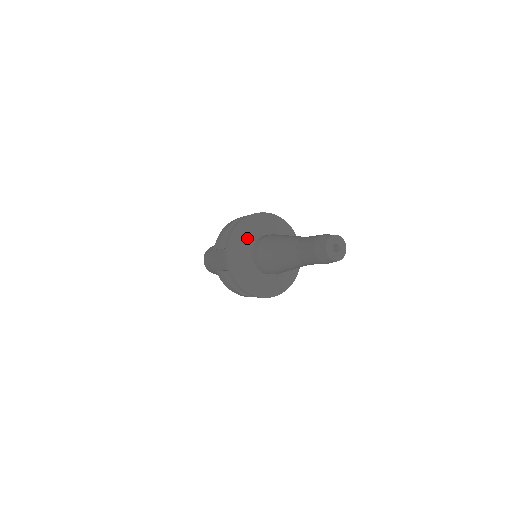
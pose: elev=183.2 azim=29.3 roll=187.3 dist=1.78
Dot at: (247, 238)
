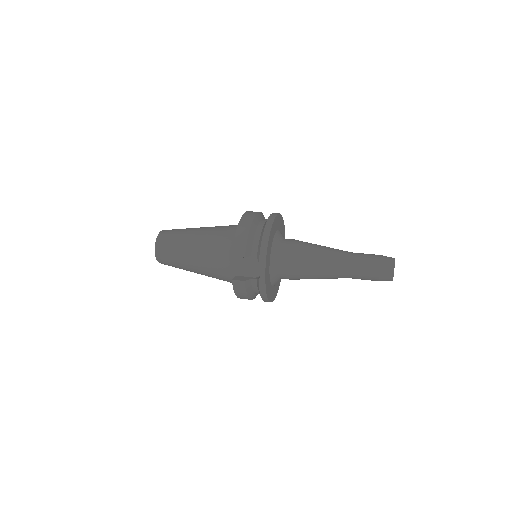
Dot at: (273, 245)
